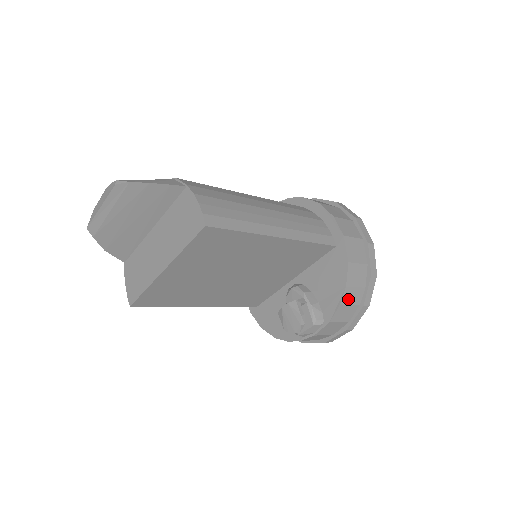
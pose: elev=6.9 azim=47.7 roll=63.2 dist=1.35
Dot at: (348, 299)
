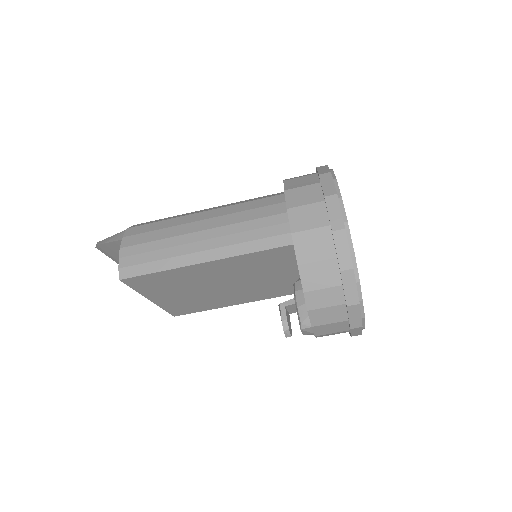
Dot at: (318, 303)
